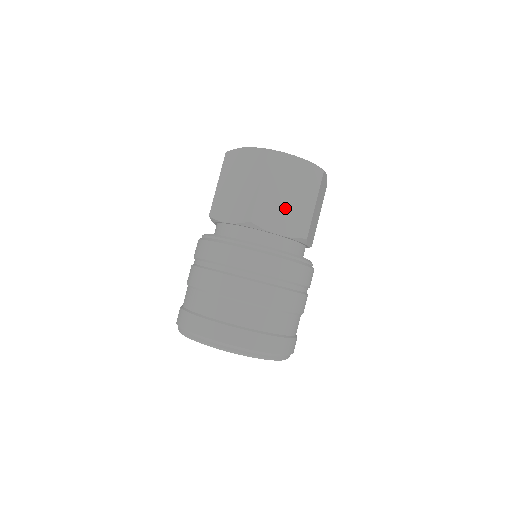
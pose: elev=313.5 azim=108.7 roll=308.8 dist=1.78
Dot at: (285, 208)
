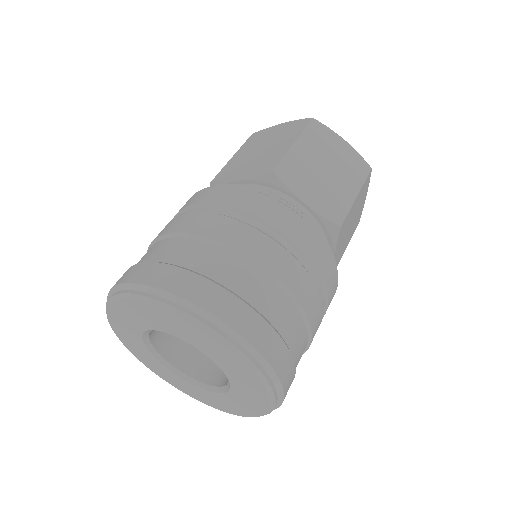
Dot at: (320, 180)
